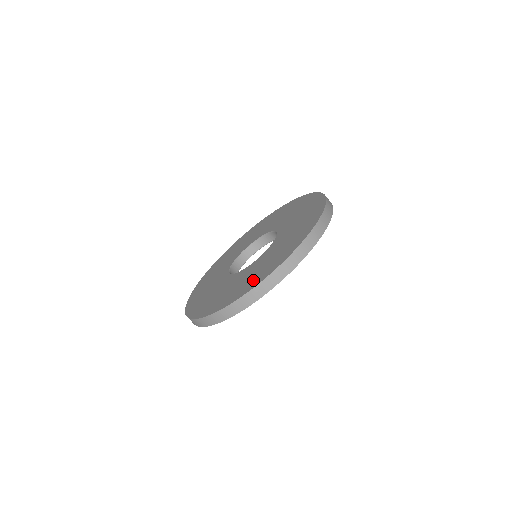
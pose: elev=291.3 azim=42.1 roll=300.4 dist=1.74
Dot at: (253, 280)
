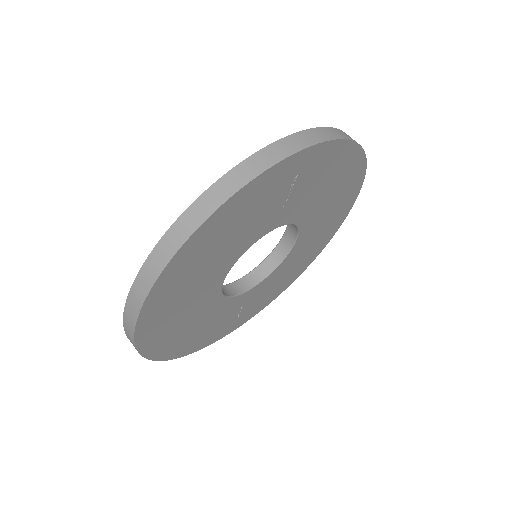
Dot at: occluded
